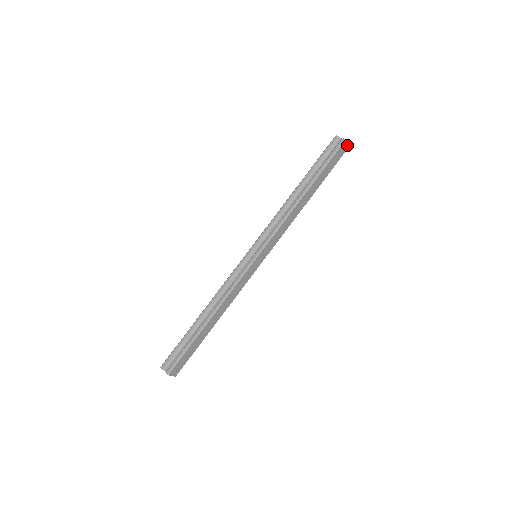
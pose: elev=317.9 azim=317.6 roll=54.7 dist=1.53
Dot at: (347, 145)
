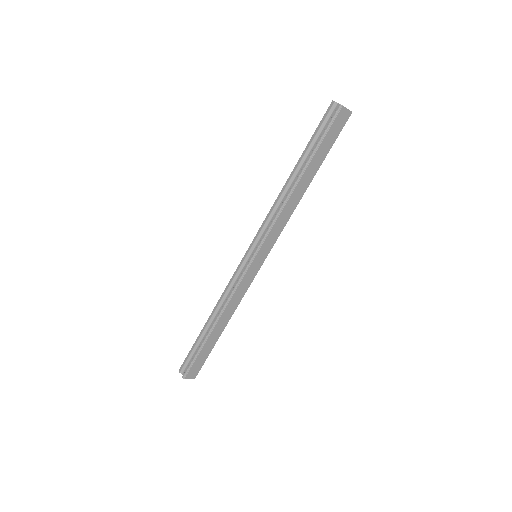
Dot at: (348, 110)
